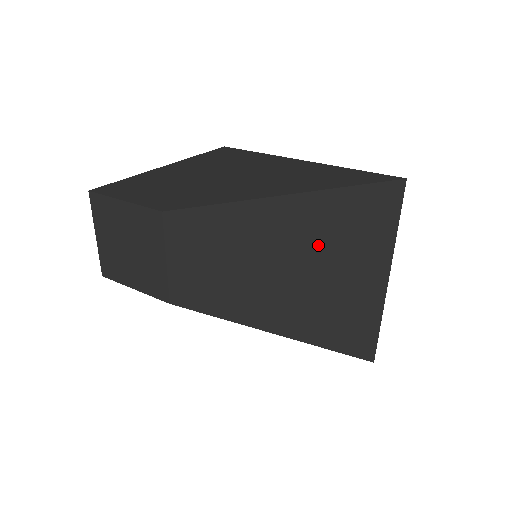
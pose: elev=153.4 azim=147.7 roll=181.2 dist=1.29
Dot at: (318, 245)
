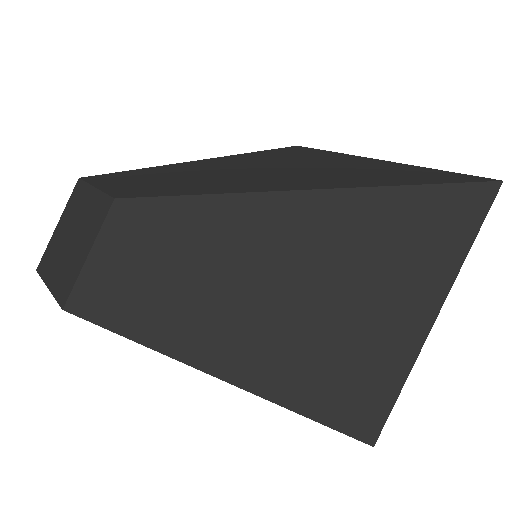
Dot at: (258, 164)
